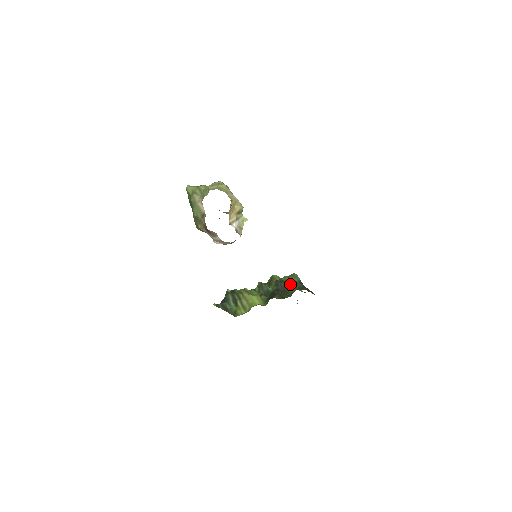
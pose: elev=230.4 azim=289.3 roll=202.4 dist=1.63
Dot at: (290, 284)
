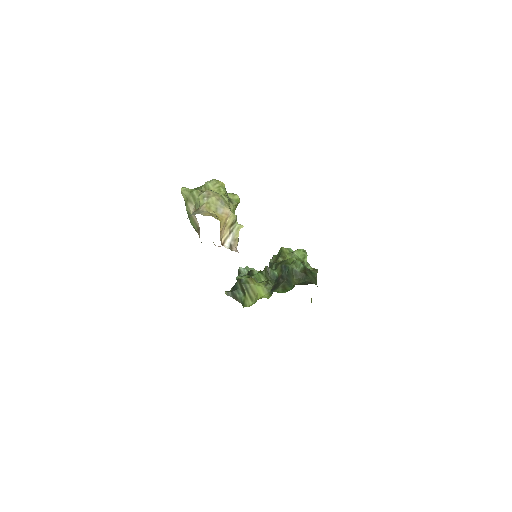
Dot at: (292, 274)
